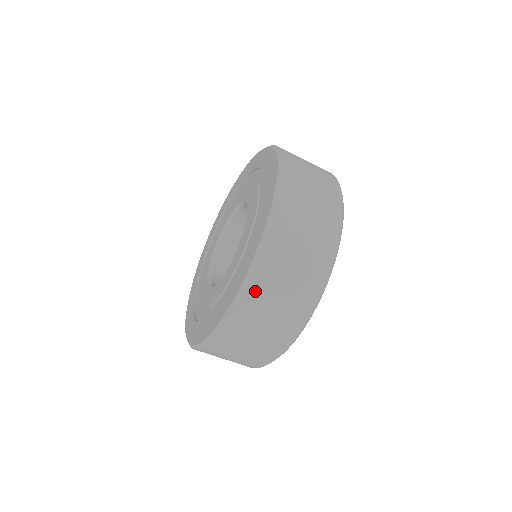
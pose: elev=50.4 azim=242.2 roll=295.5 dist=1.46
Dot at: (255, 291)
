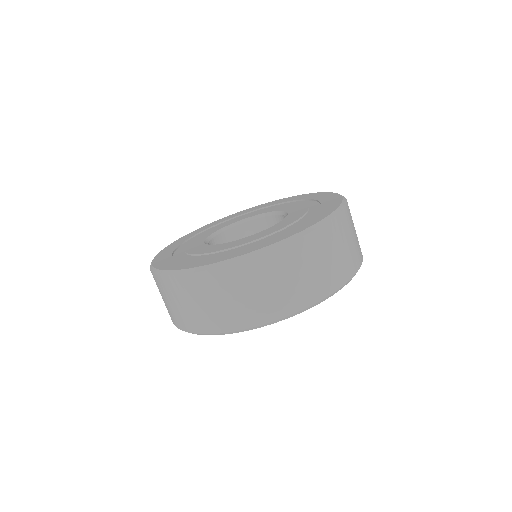
Dot at: (342, 221)
